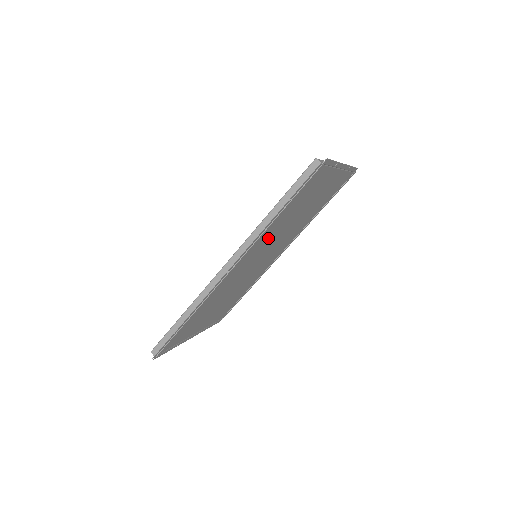
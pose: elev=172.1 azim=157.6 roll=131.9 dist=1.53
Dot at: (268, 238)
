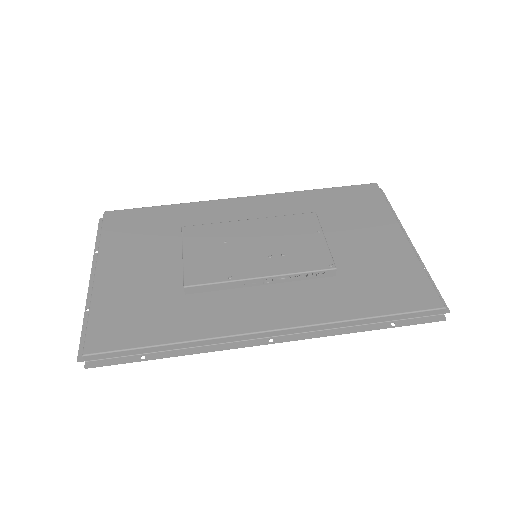
Dot at: occluded
